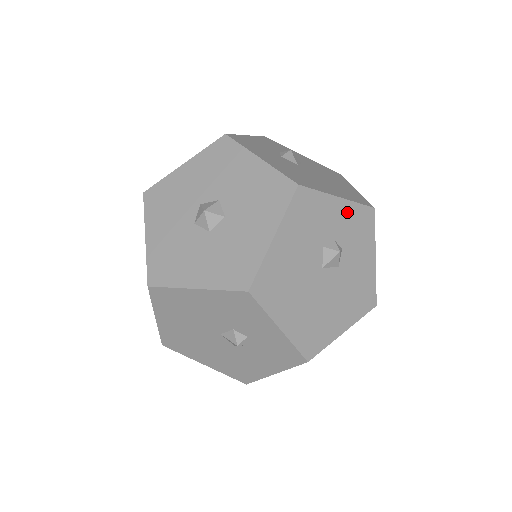
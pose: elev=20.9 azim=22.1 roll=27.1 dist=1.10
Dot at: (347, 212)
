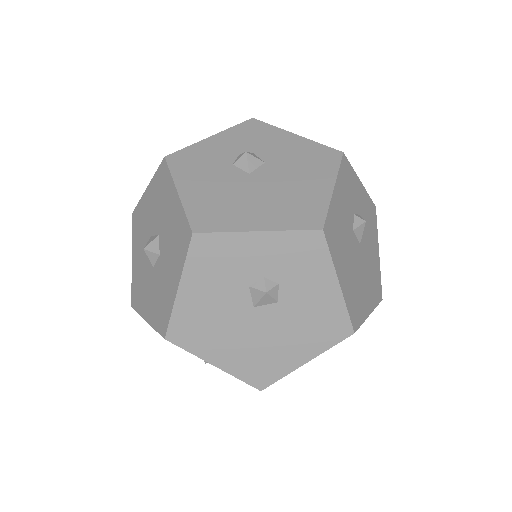
Dot at: (275, 244)
